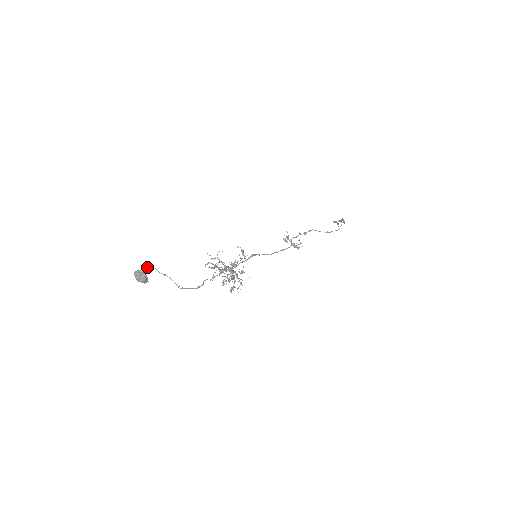
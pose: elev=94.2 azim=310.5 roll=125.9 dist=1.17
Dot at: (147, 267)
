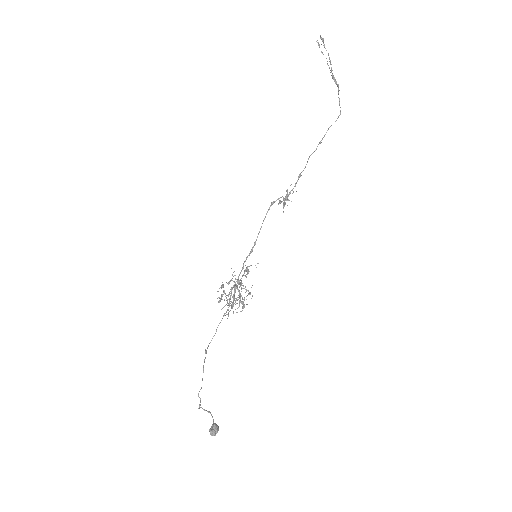
Dot at: occluded
